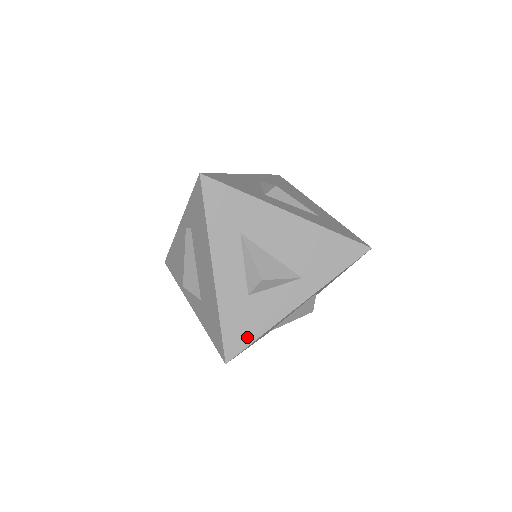
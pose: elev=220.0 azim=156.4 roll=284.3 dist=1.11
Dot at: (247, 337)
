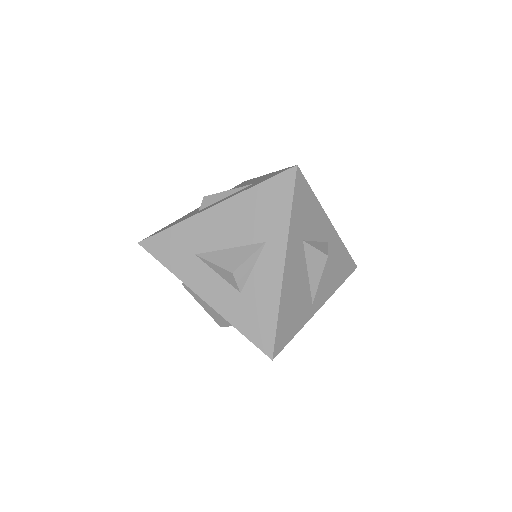
Dot at: (269, 325)
